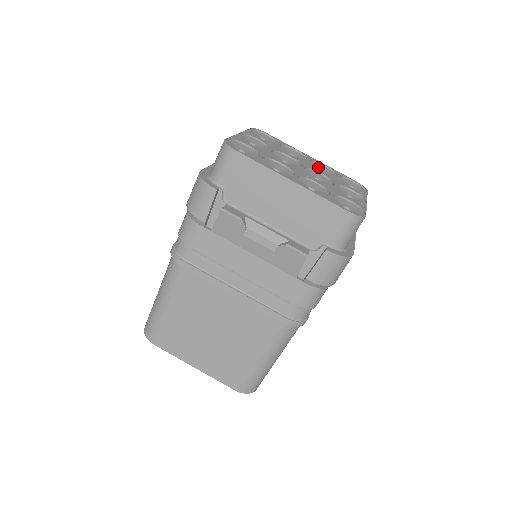
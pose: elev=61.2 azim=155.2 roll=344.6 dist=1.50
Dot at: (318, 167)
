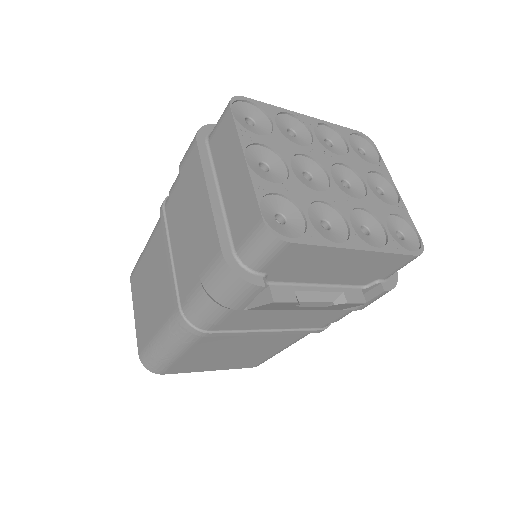
Dot at: (322, 135)
